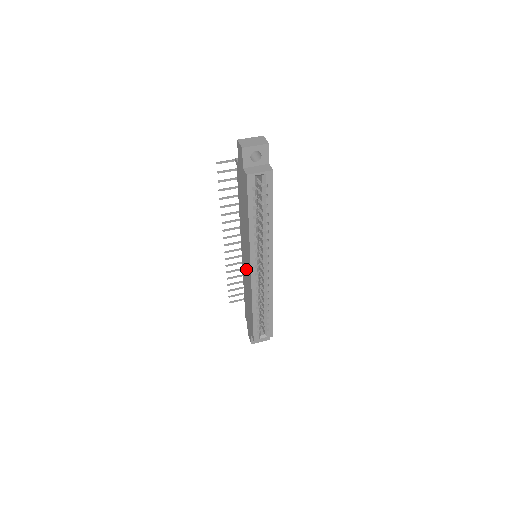
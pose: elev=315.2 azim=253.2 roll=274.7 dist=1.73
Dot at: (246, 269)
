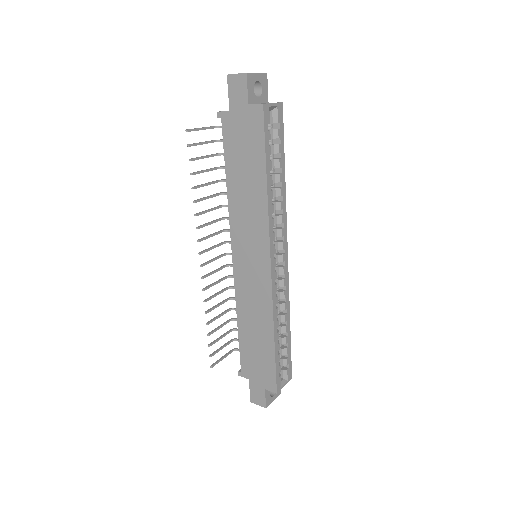
Dot at: (251, 276)
